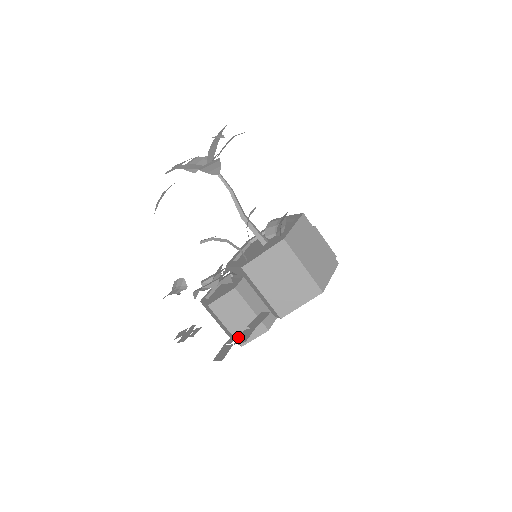
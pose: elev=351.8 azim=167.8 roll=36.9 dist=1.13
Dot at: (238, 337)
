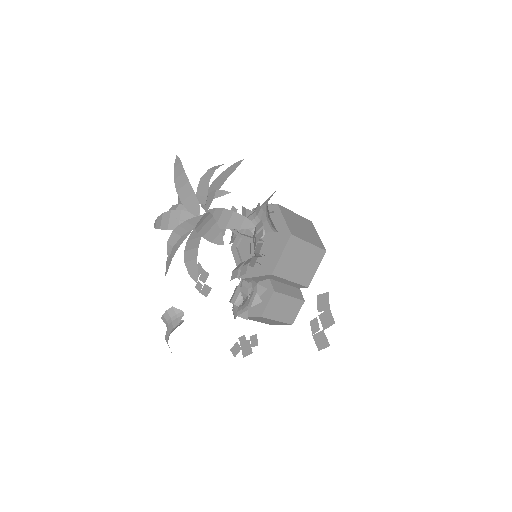
Dot at: (288, 321)
